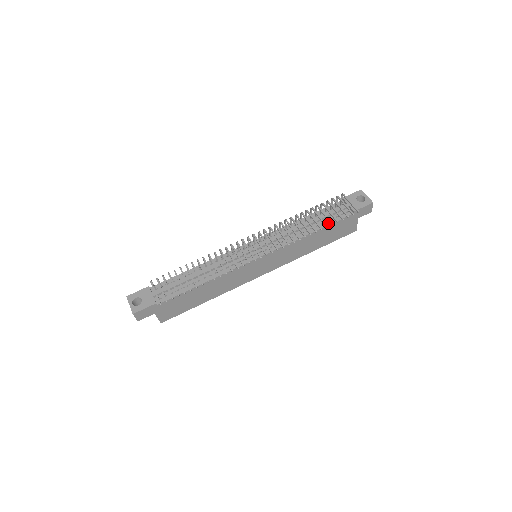
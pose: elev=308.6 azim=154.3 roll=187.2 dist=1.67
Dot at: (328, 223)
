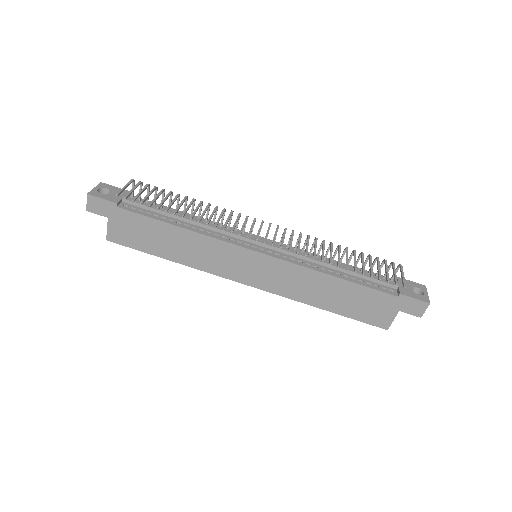
Dot at: (360, 282)
